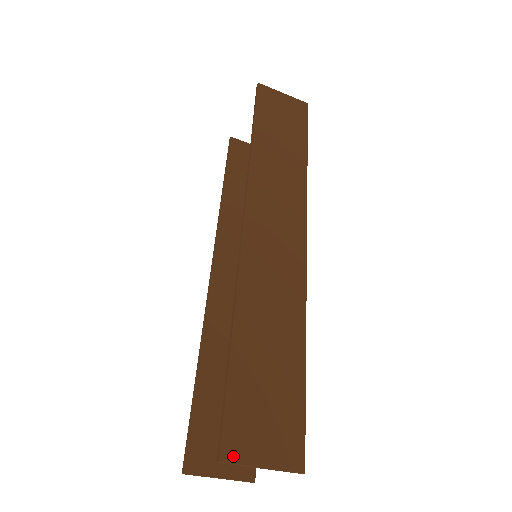
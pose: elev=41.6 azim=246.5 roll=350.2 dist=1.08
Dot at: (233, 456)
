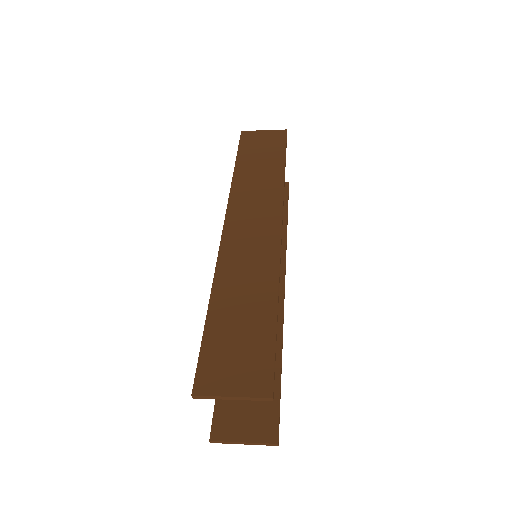
Dot at: (204, 390)
